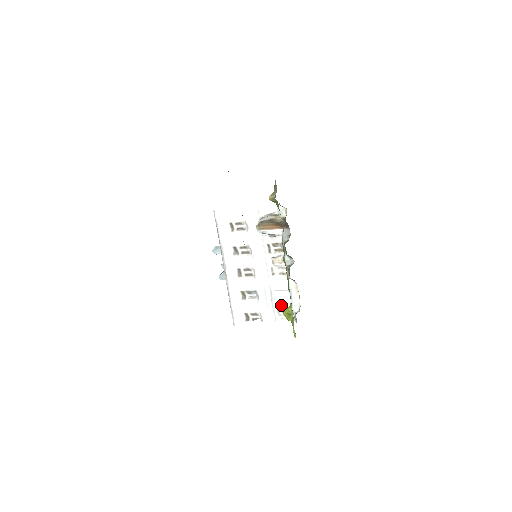
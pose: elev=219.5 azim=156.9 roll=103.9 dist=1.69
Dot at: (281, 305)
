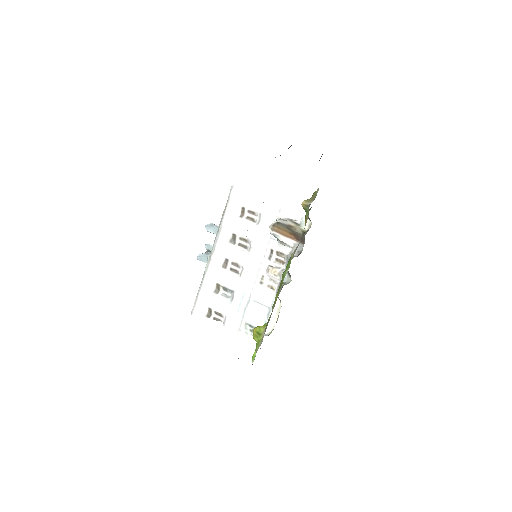
Dot at: (253, 319)
